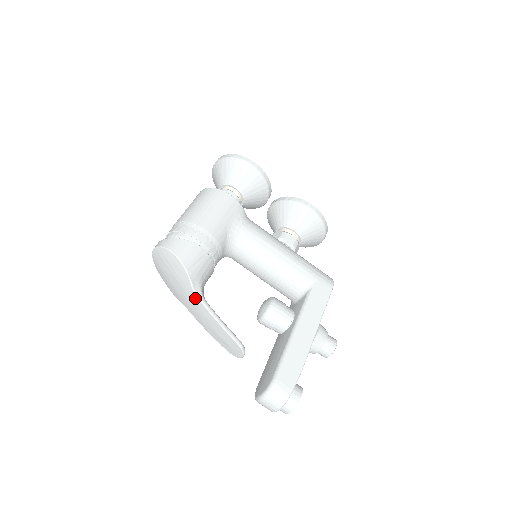
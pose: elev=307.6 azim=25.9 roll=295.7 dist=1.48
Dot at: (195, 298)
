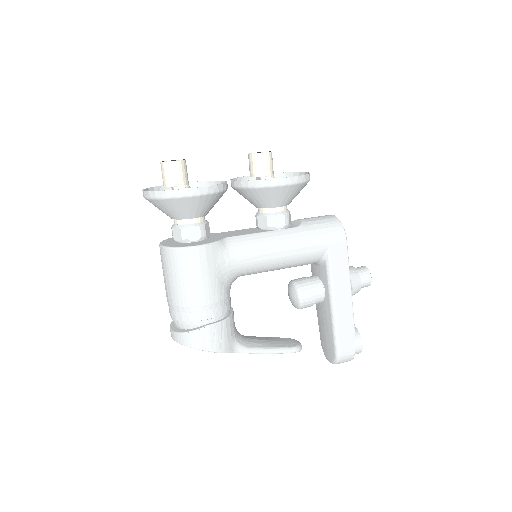
Dot at: (239, 352)
